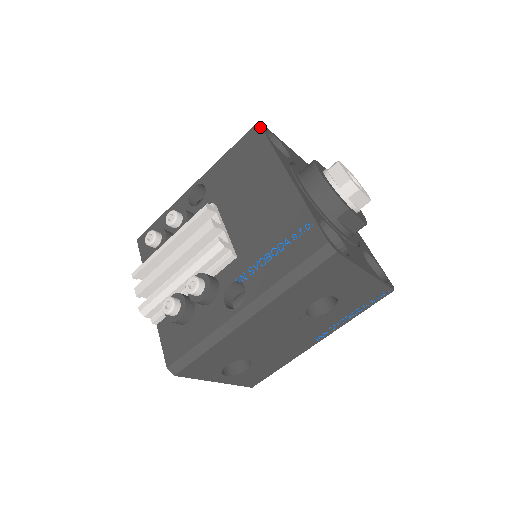
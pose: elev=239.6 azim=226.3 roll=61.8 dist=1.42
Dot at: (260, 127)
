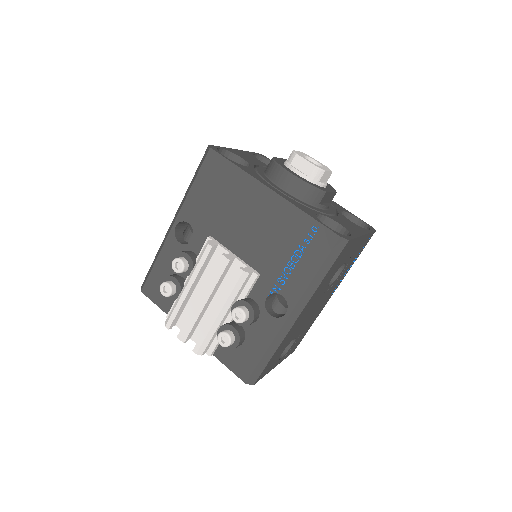
Dot at: (215, 152)
